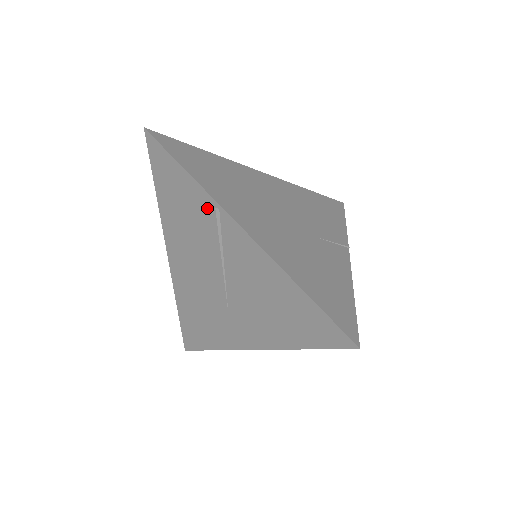
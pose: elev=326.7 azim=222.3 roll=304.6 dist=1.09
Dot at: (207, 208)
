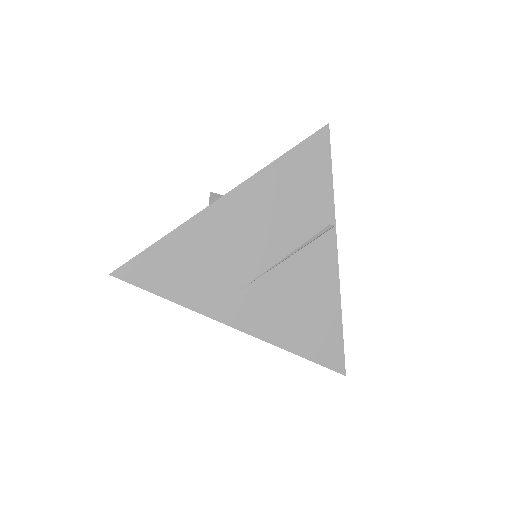
Dot at: (322, 217)
